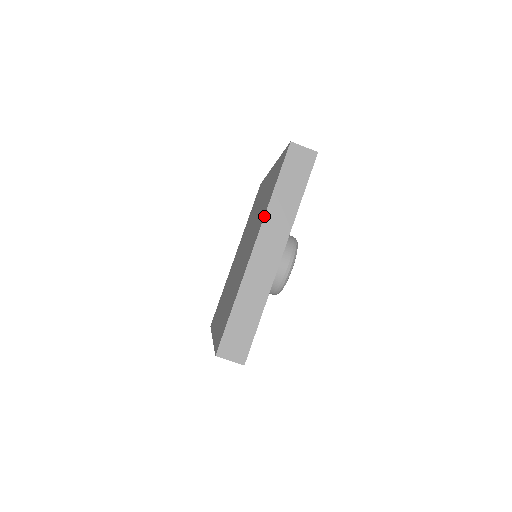
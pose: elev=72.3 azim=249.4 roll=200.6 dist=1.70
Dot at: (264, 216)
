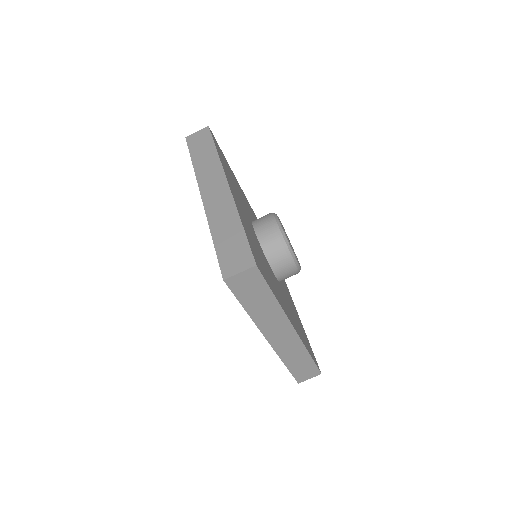
Dot at: occluded
